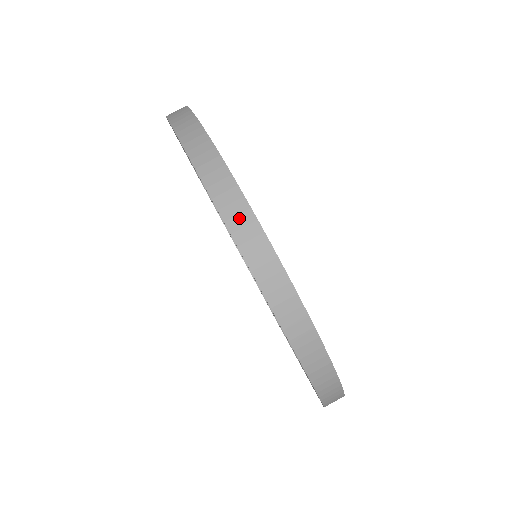
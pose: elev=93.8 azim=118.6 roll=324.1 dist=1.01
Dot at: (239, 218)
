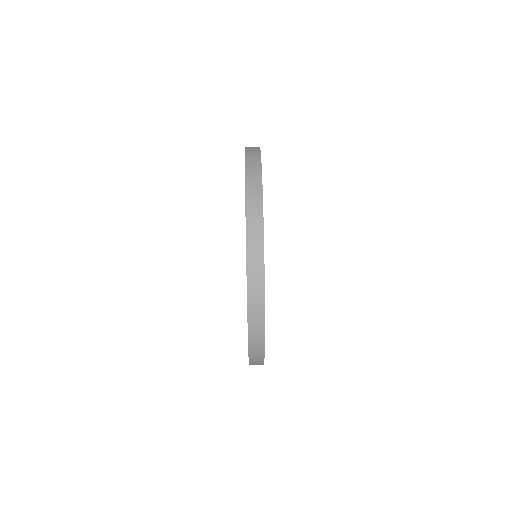
Dot at: (255, 275)
